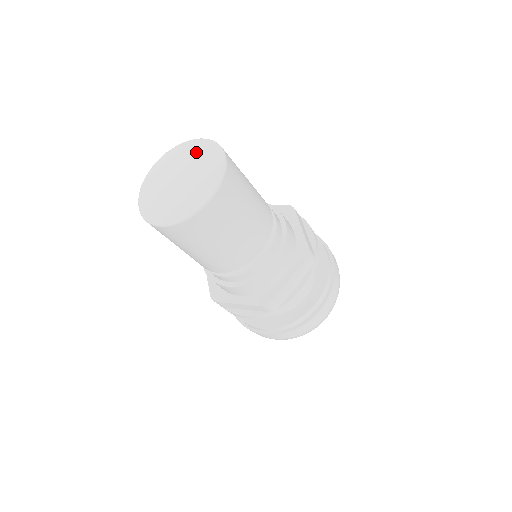
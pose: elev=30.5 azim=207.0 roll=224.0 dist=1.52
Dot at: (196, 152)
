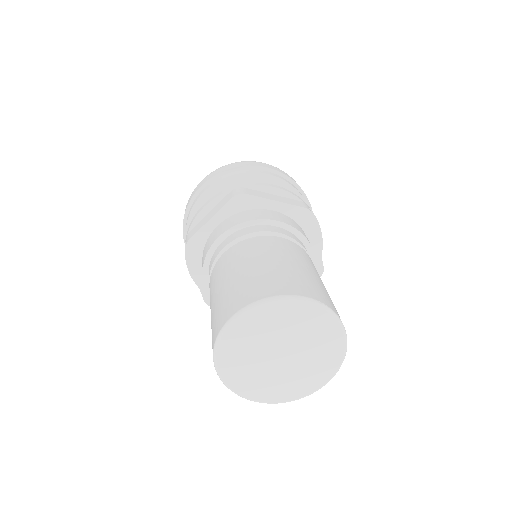
Dot at: (261, 325)
